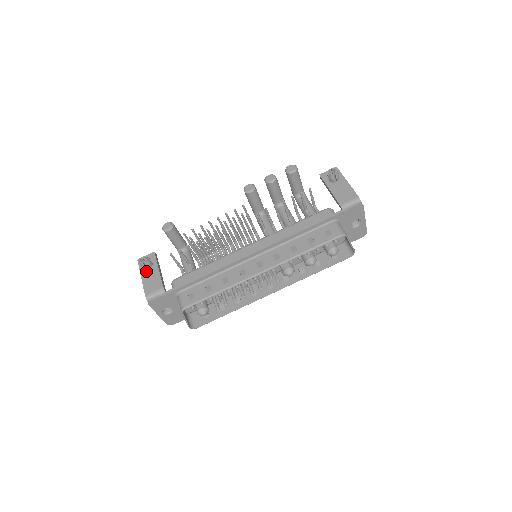
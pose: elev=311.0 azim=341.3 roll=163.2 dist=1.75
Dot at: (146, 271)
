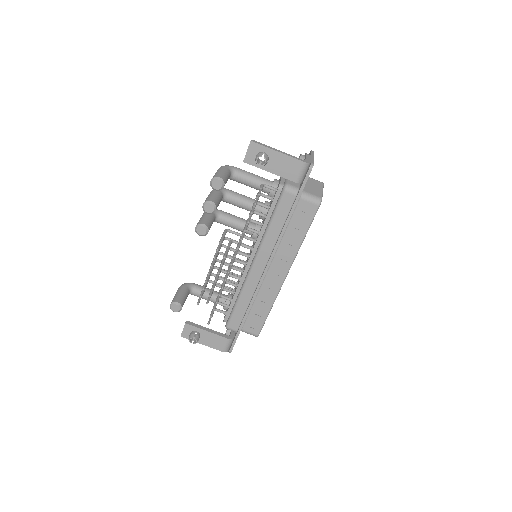
Dot at: (200, 339)
